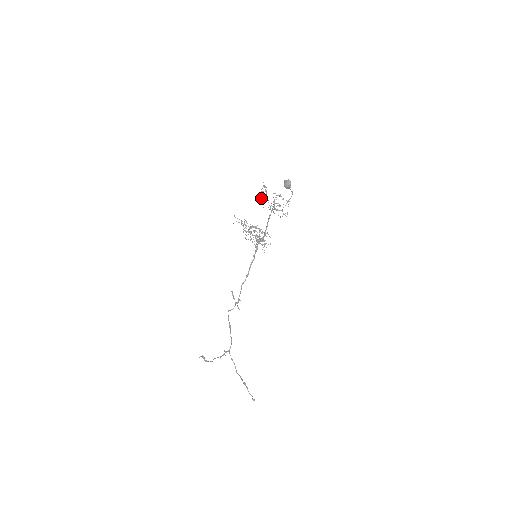
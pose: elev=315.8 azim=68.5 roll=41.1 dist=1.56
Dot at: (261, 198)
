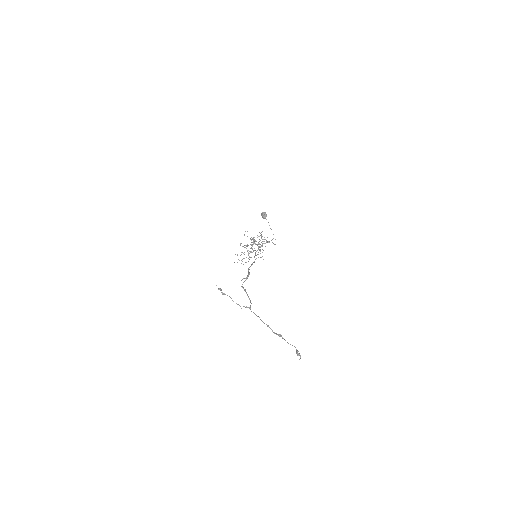
Dot at: (251, 240)
